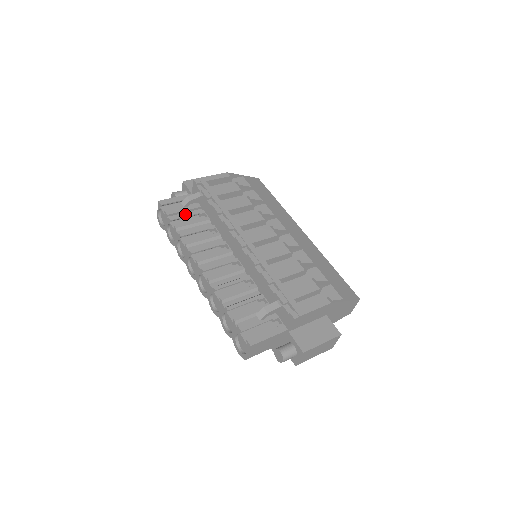
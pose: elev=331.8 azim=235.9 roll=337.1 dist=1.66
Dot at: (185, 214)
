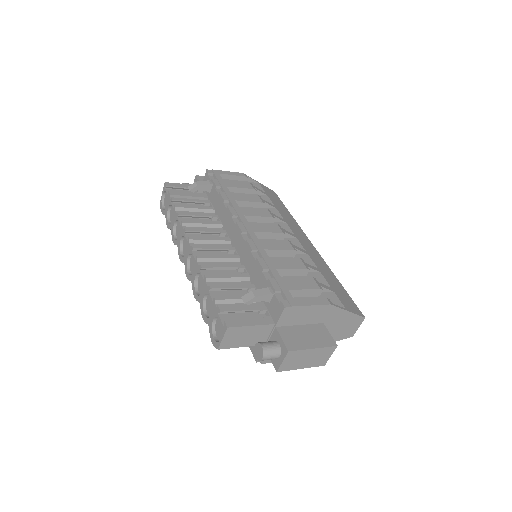
Dot at: (189, 199)
